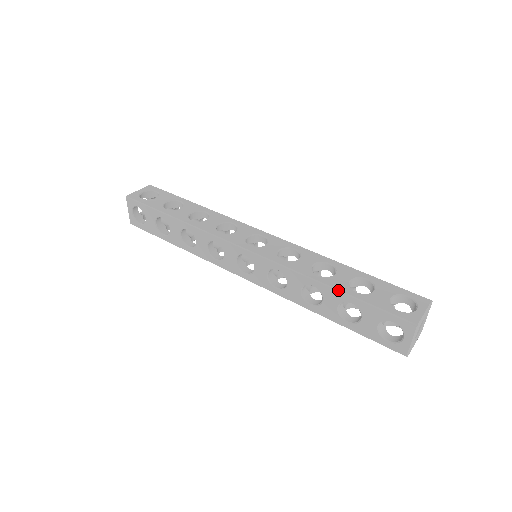
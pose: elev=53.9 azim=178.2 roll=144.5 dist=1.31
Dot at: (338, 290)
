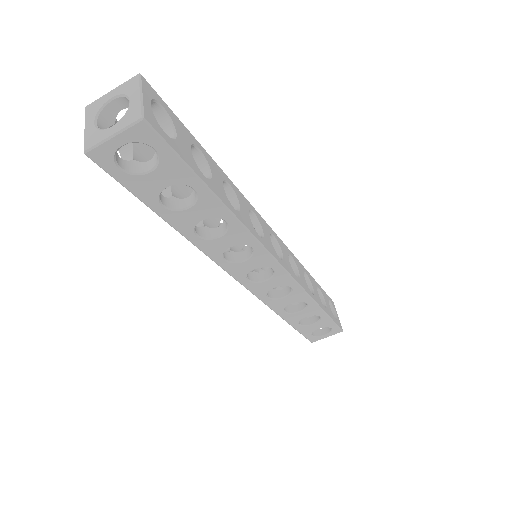
Dot at: (322, 309)
